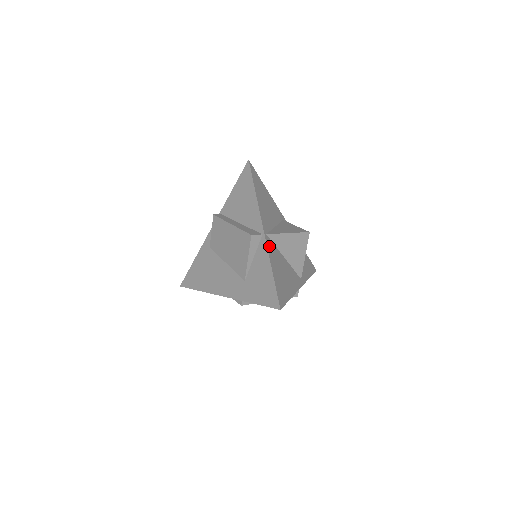
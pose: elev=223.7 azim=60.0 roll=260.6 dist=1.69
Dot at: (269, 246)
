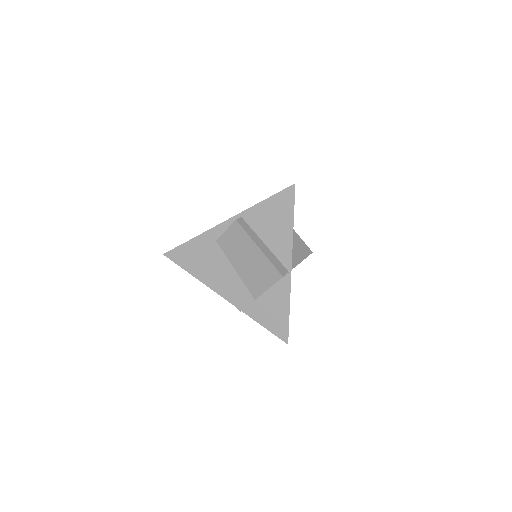
Dot at: occluded
